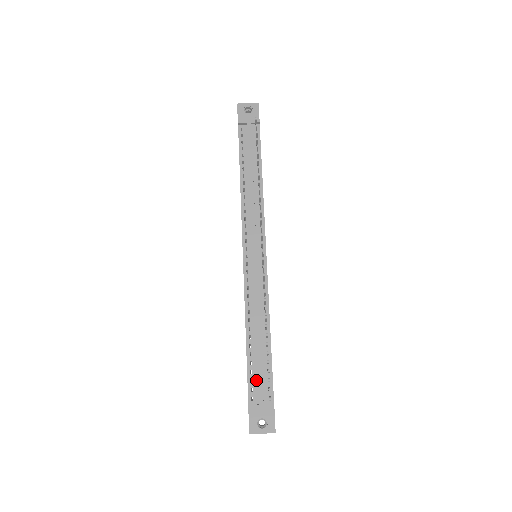
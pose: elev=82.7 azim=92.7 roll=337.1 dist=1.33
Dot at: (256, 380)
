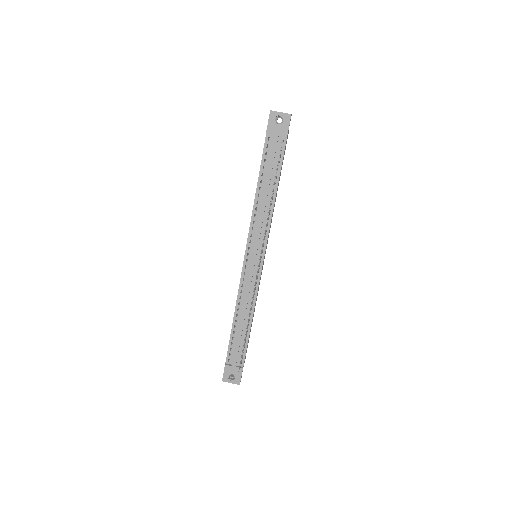
Dot at: (234, 350)
